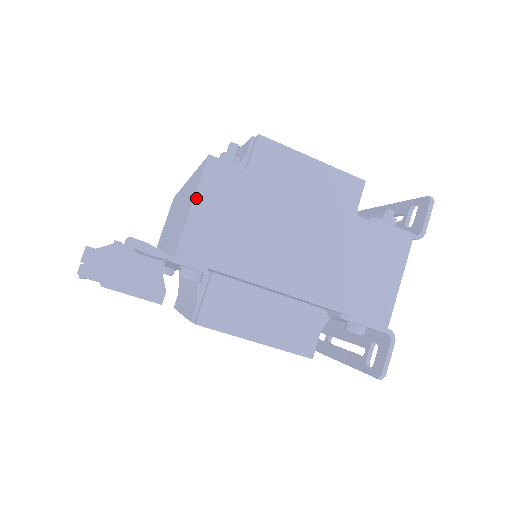
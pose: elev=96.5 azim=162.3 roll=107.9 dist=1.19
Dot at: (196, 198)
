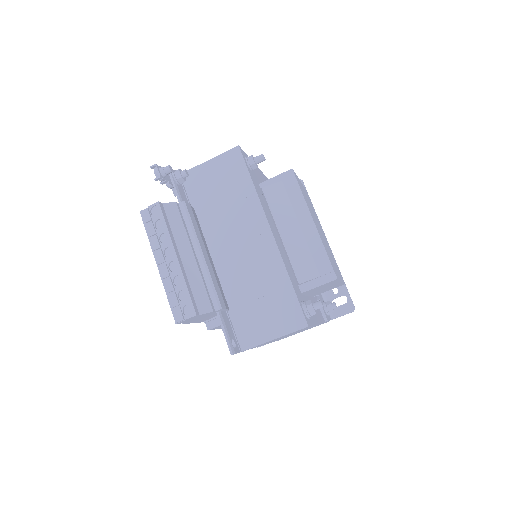
Dot at: occluded
